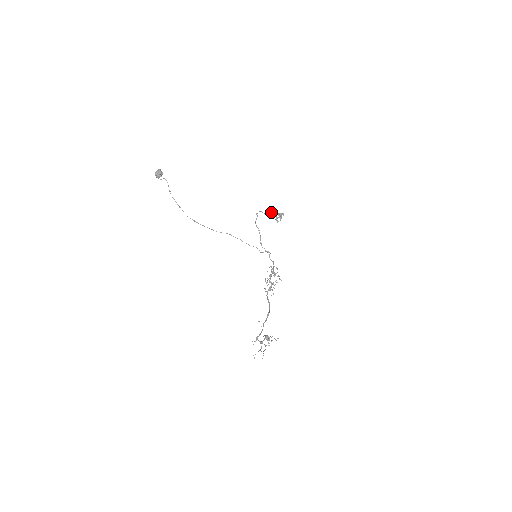
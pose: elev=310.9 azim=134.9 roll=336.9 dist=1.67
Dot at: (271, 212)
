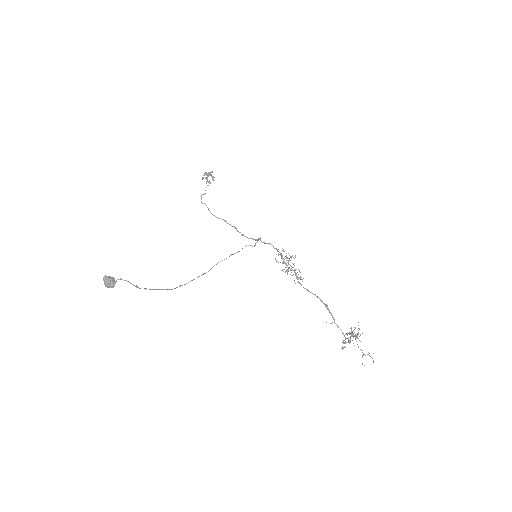
Dot at: (208, 185)
